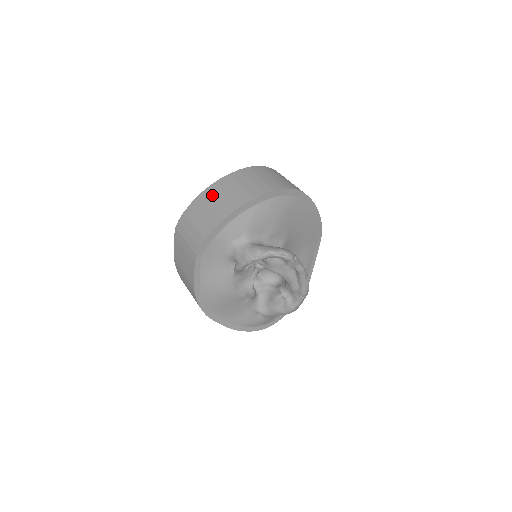
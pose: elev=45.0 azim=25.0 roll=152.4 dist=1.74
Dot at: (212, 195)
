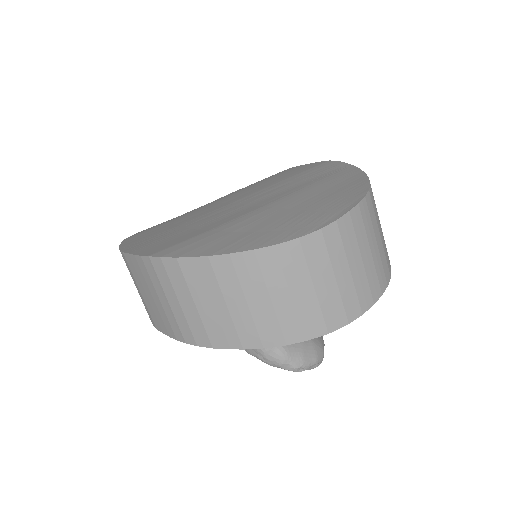
Dot at: (253, 279)
